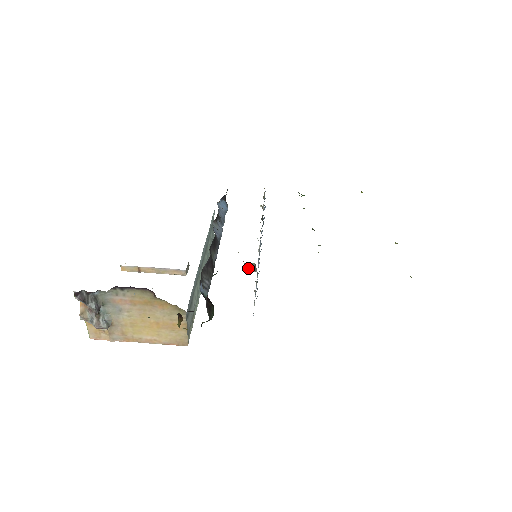
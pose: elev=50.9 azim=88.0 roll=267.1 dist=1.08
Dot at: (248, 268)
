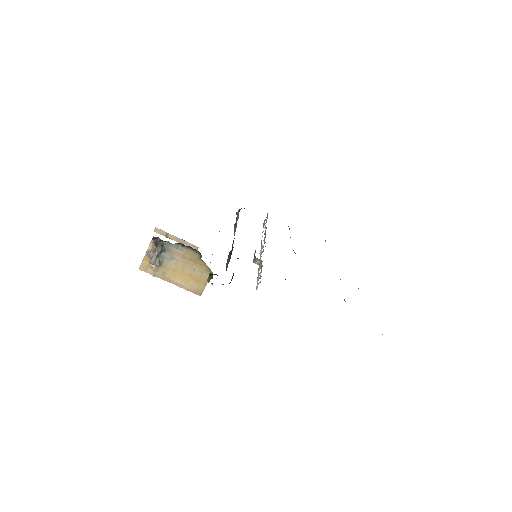
Dot at: (256, 262)
